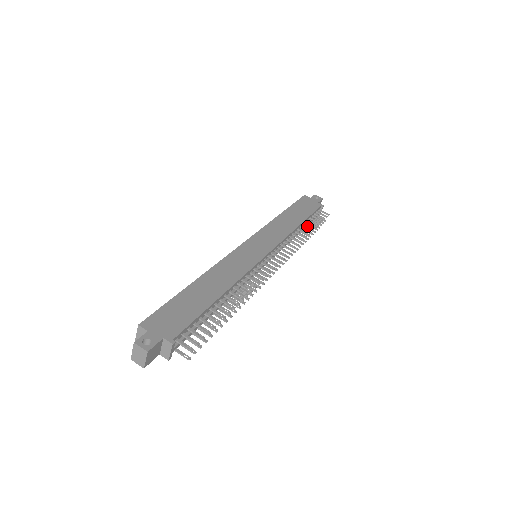
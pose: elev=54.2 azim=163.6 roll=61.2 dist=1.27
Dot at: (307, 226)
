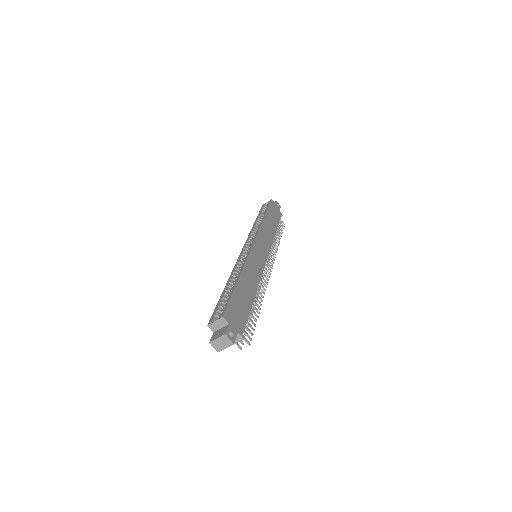
Dot at: (277, 234)
